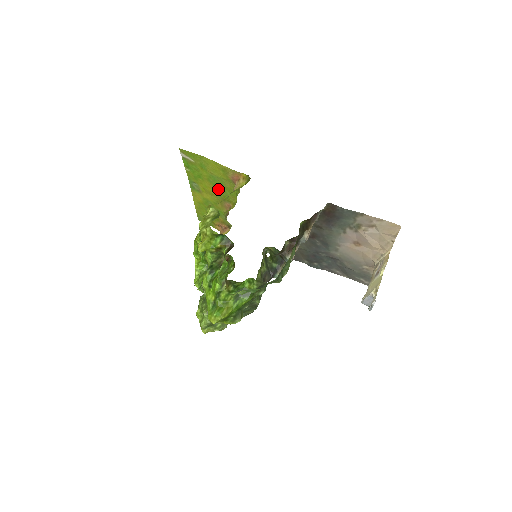
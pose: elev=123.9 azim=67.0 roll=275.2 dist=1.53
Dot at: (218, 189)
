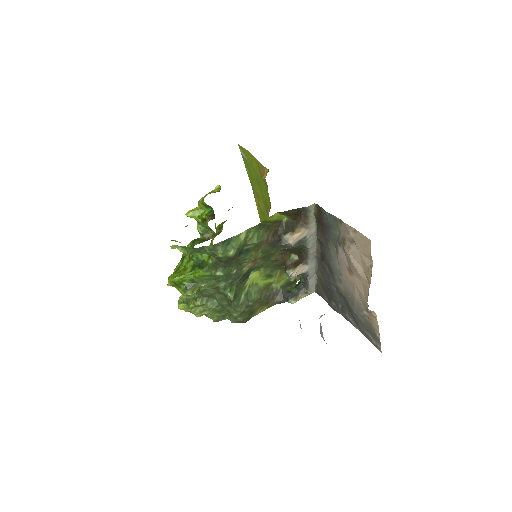
Dot at: (262, 192)
